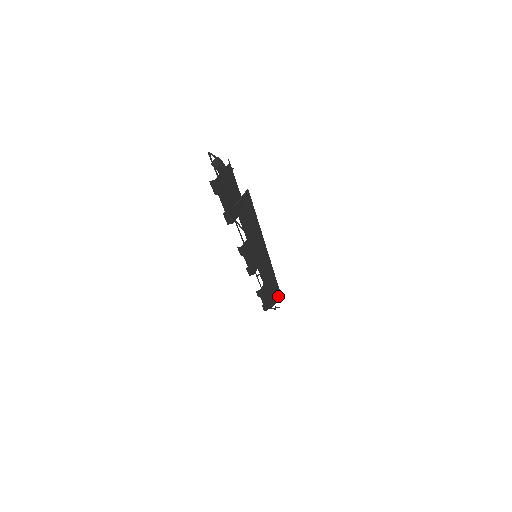
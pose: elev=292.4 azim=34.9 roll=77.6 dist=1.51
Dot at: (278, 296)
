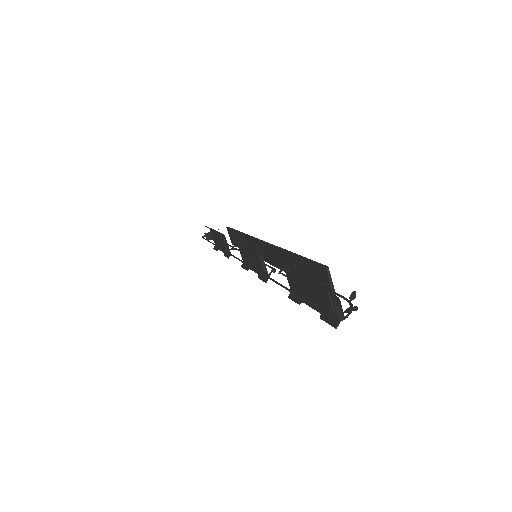
Dot at: (230, 232)
